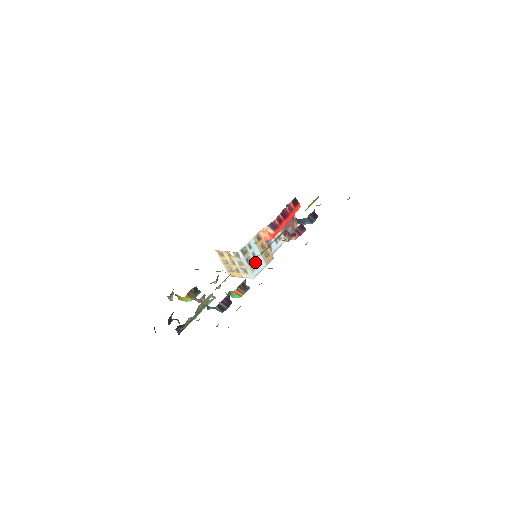
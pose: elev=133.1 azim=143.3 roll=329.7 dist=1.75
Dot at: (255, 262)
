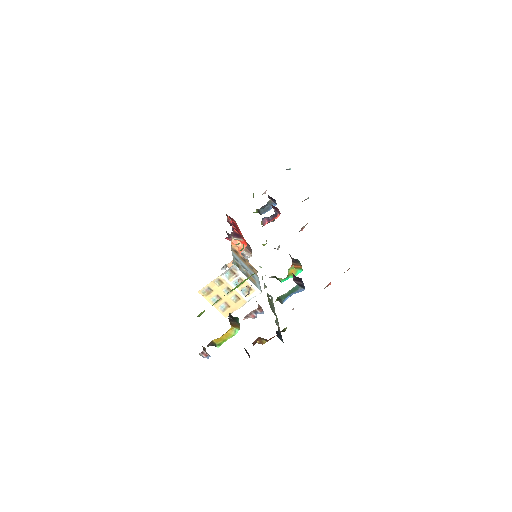
Dot at: (250, 275)
